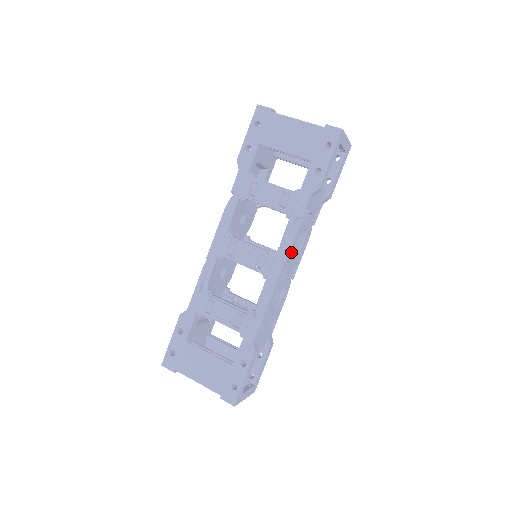
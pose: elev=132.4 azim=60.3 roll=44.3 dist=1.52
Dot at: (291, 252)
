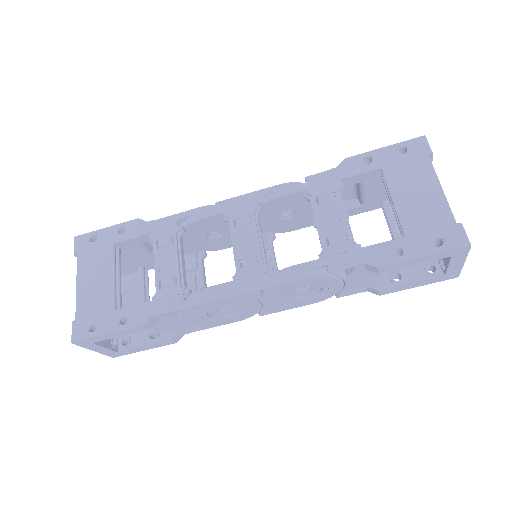
Dot at: (283, 288)
